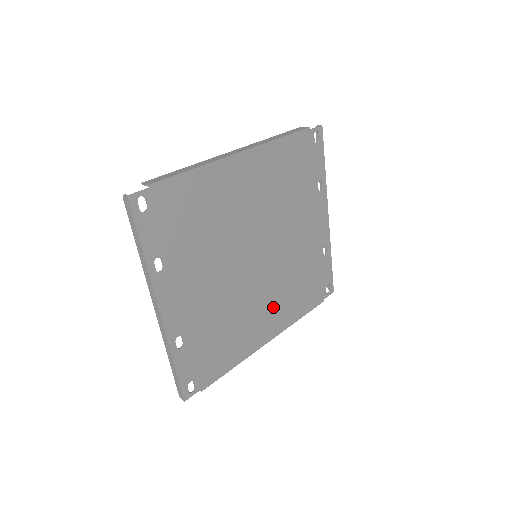
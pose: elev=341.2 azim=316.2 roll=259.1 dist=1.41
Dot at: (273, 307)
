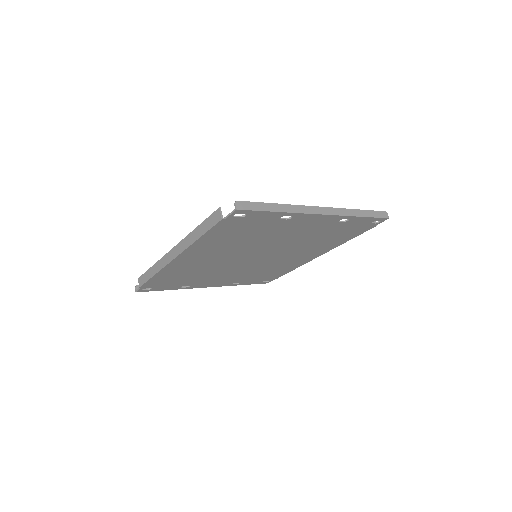
Dot at: (305, 252)
